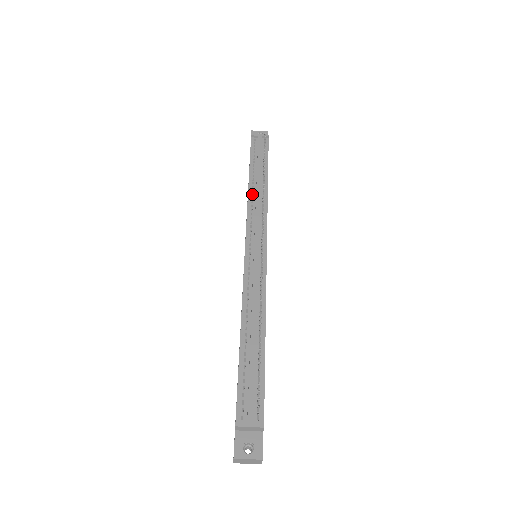
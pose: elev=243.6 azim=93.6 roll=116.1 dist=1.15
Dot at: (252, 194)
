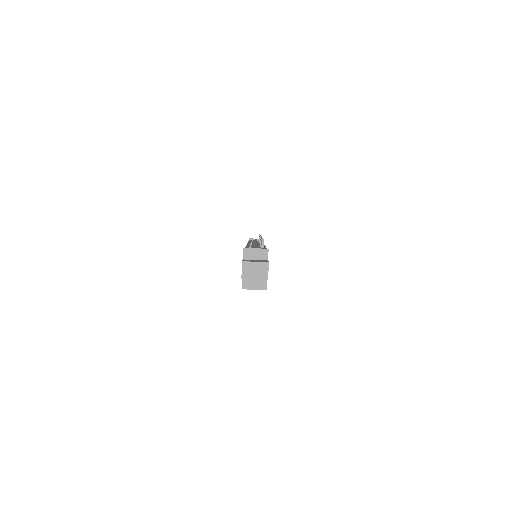
Dot at: occluded
